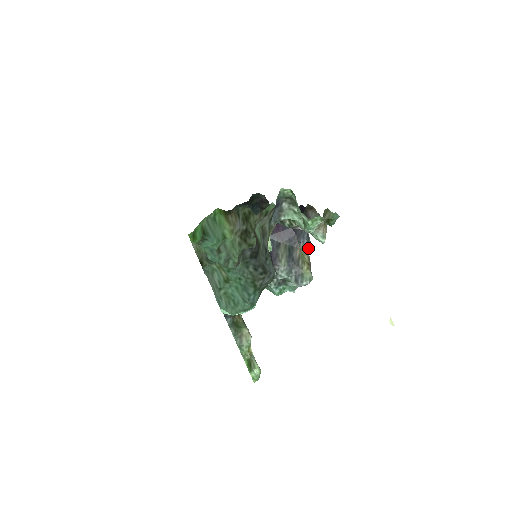
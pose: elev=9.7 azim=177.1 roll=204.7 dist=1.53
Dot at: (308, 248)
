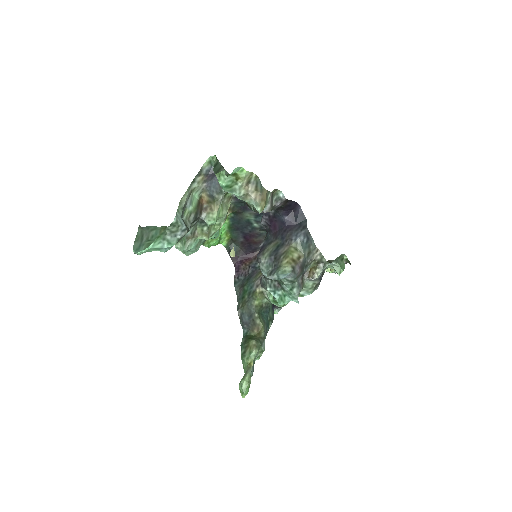
Dot at: (307, 250)
